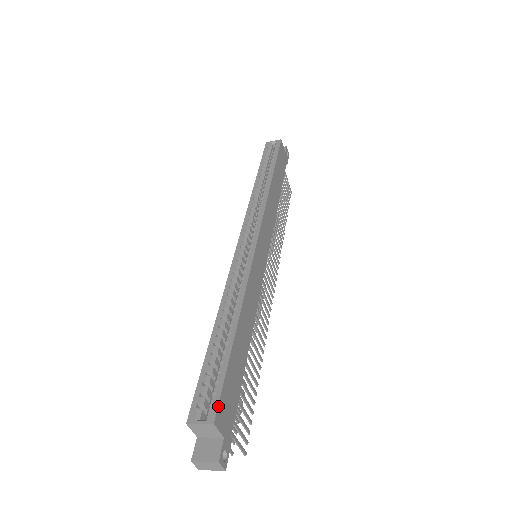
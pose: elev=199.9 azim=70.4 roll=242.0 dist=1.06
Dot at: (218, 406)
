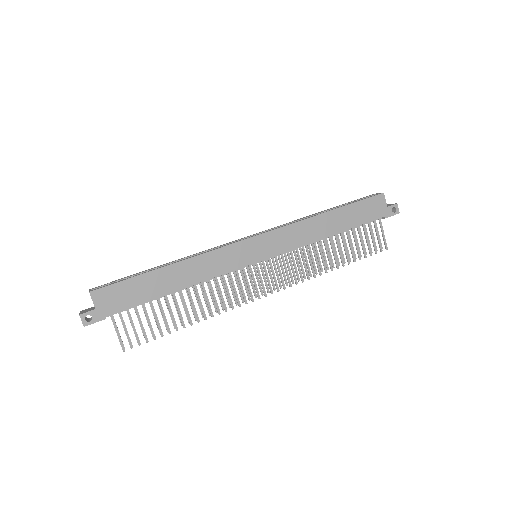
Dot at: (102, 288)
